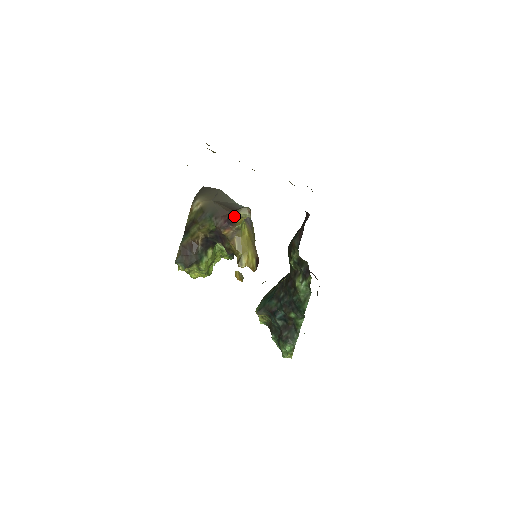
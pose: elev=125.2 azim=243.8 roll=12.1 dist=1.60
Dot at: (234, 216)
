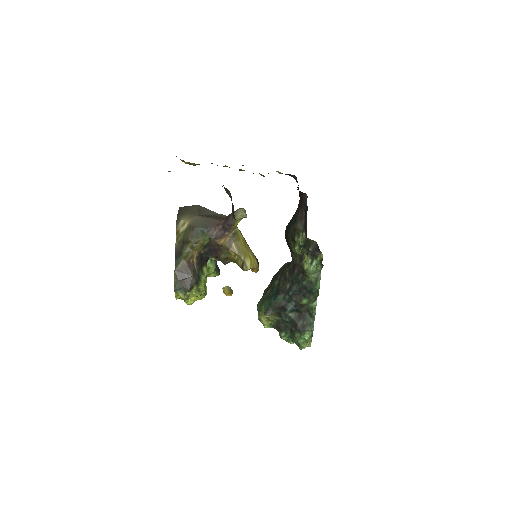
Dot at: (231, 220)
